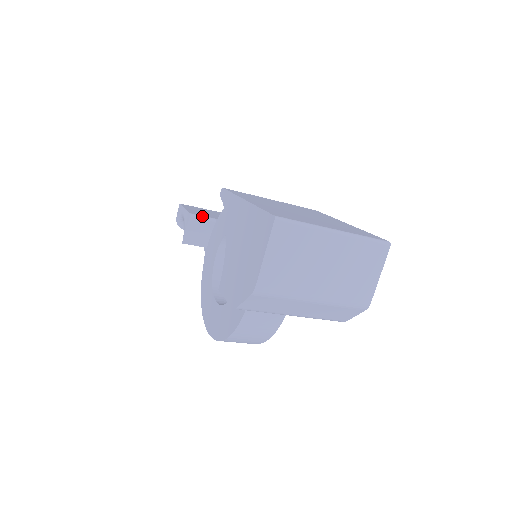
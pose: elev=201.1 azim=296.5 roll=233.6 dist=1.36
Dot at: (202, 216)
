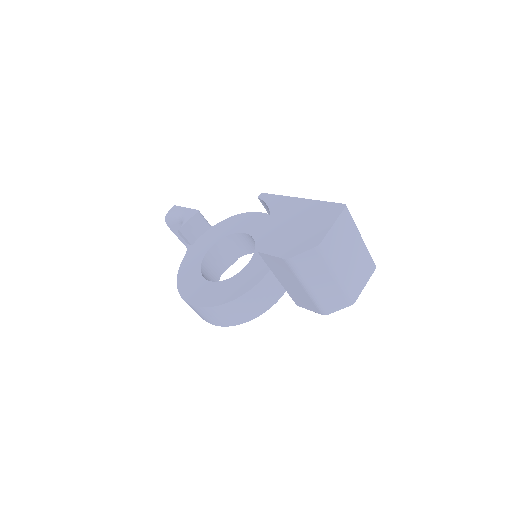
Dot at: occluded
